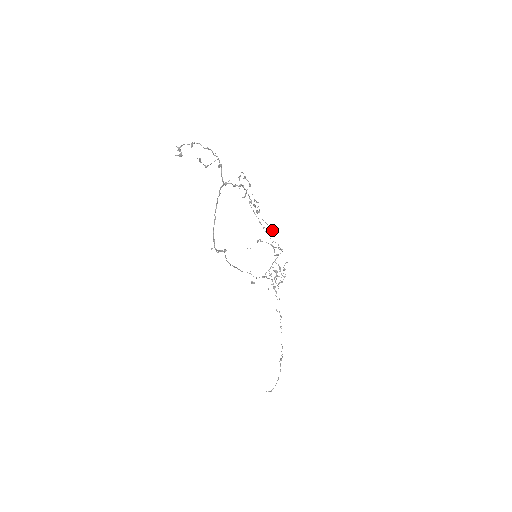
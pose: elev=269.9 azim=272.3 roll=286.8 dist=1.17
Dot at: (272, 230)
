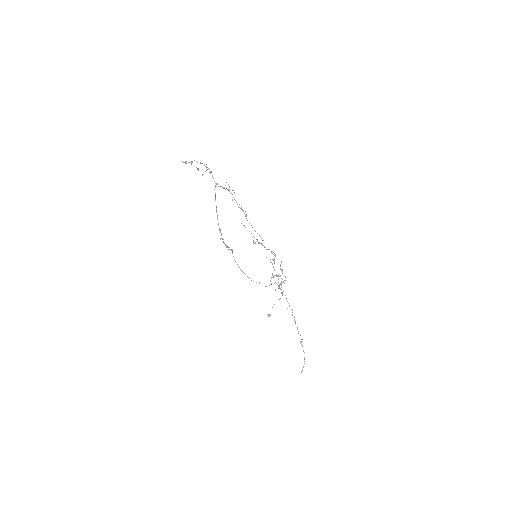
Dot at: (263, 240)
